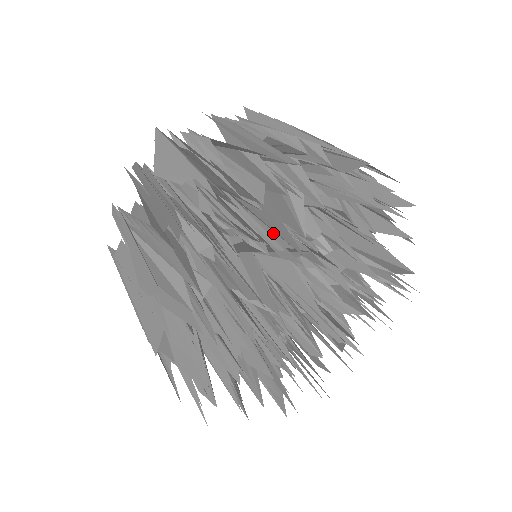
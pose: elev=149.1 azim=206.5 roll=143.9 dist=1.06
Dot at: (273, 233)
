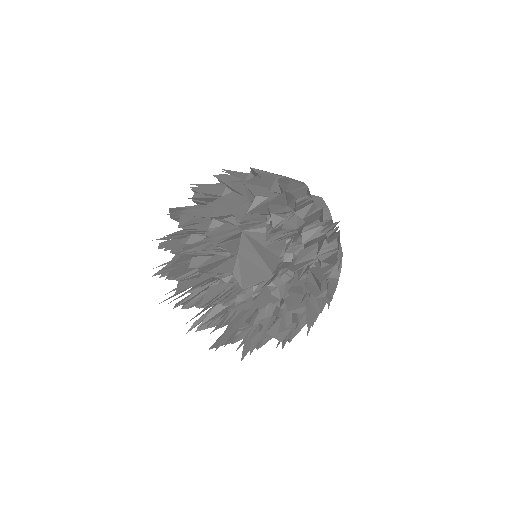
Dot at: (268, 243)
